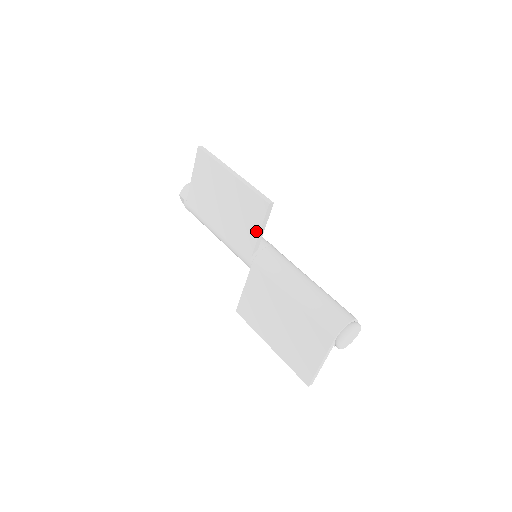
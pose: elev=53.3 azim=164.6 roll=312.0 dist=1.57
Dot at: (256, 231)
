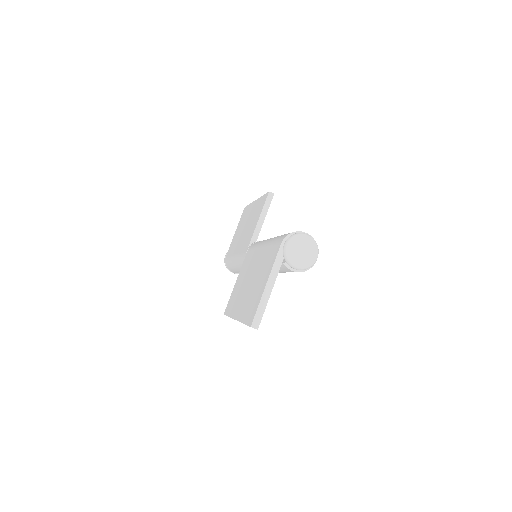
Dot at: (257, 221)
